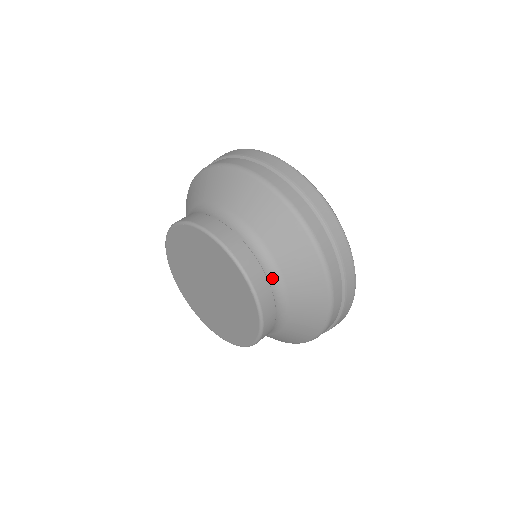
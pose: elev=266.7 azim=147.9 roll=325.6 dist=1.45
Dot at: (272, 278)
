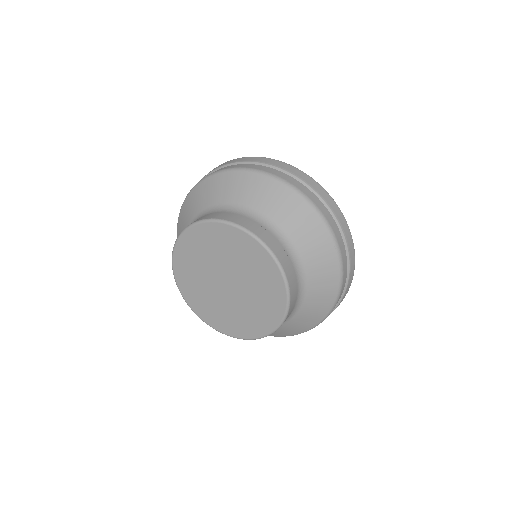
Dot at: (264, 225)
